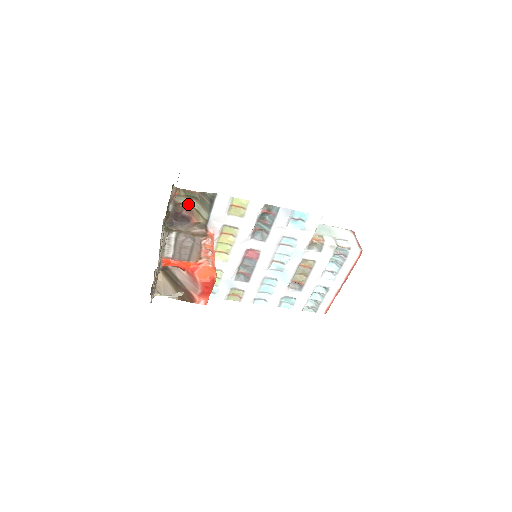
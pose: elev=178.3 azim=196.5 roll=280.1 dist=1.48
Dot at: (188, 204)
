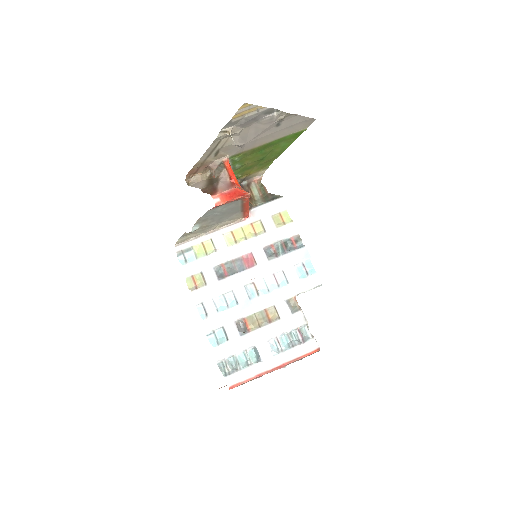
Dot at: (253, 195)
